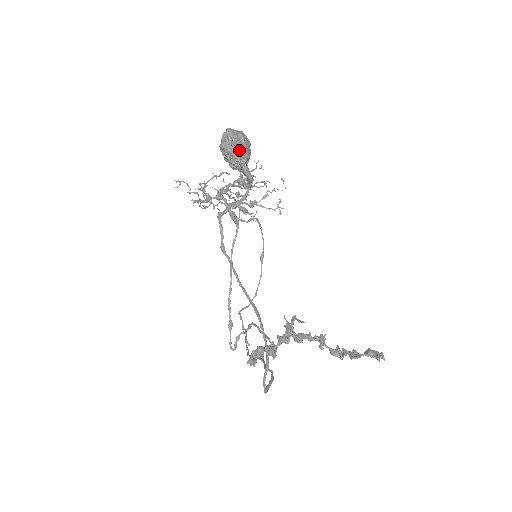
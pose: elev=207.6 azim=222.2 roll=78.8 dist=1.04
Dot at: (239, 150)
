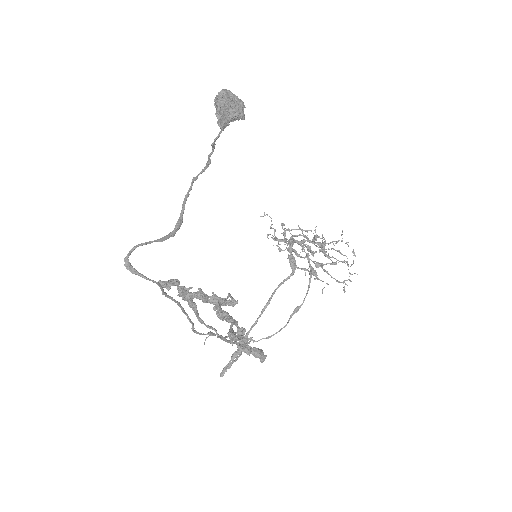
Dot at: (221, 98)
